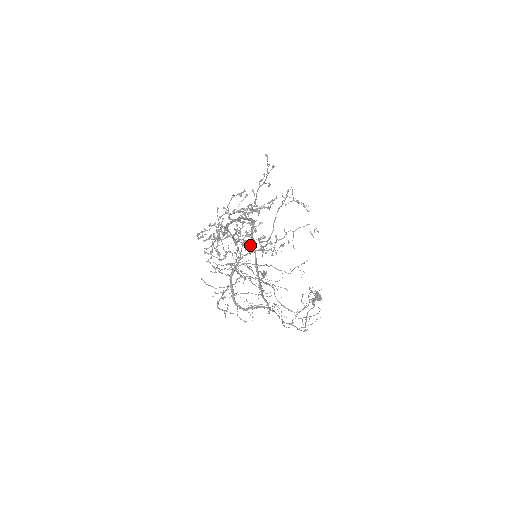
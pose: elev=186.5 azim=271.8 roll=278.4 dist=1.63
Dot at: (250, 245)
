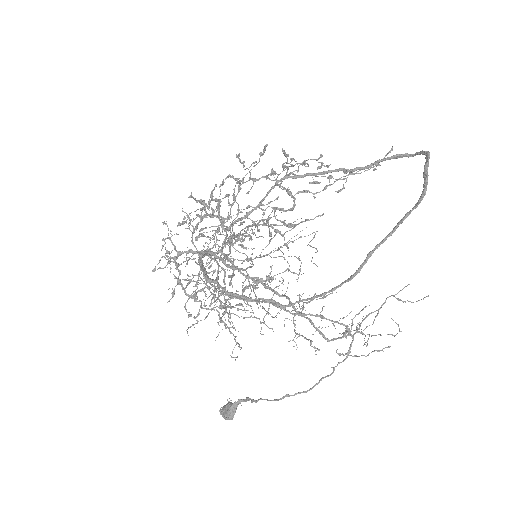
Dot at: (220, 256)
